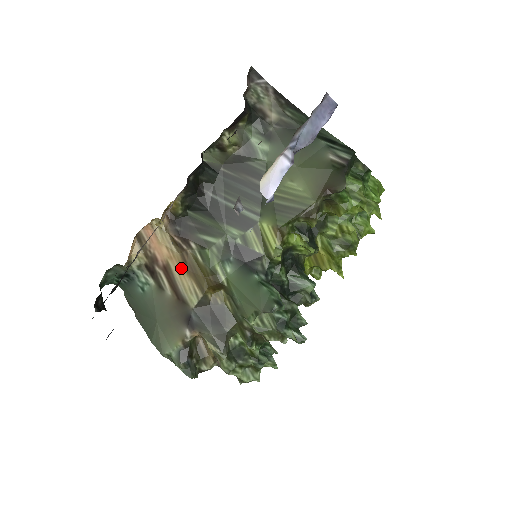
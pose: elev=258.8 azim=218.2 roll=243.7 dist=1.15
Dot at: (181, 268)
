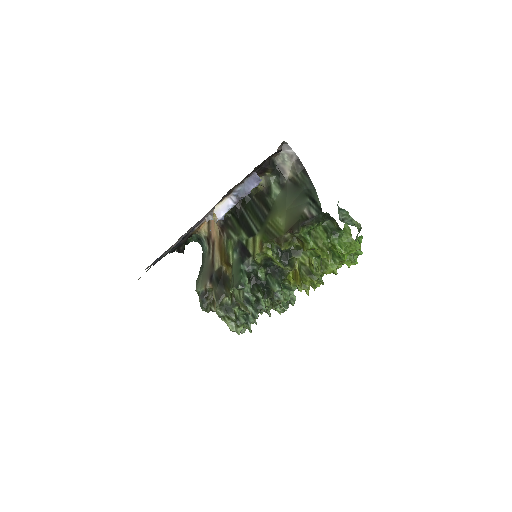
Dot at: (218, 246)
